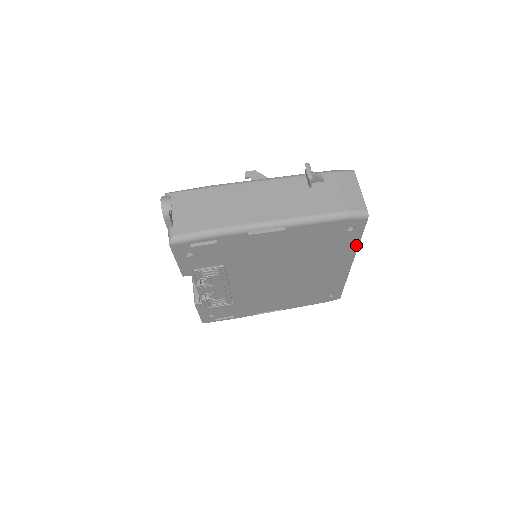
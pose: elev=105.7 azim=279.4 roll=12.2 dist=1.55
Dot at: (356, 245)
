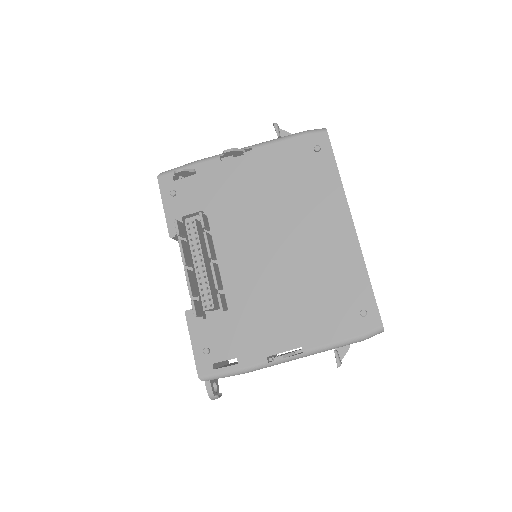
Dot at: occluded
